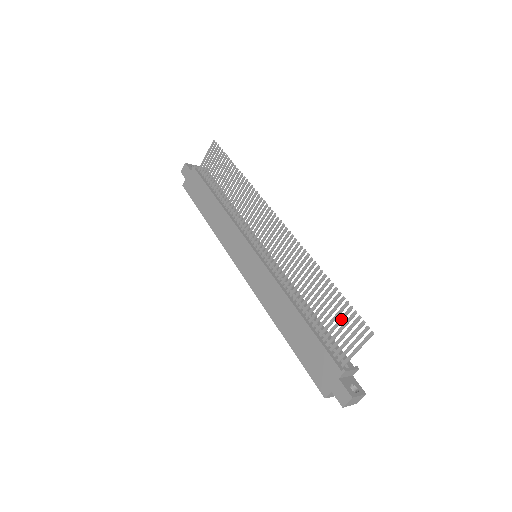
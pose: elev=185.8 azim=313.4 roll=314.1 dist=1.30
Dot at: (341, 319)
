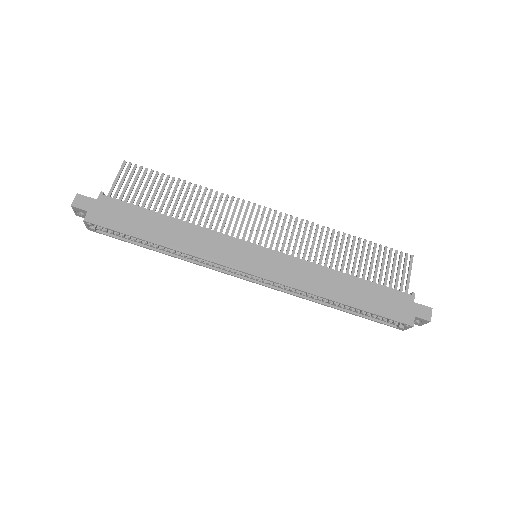
Dot at: (384, 260)
